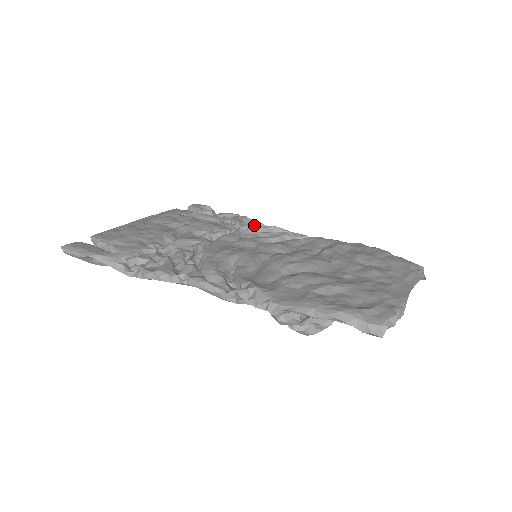
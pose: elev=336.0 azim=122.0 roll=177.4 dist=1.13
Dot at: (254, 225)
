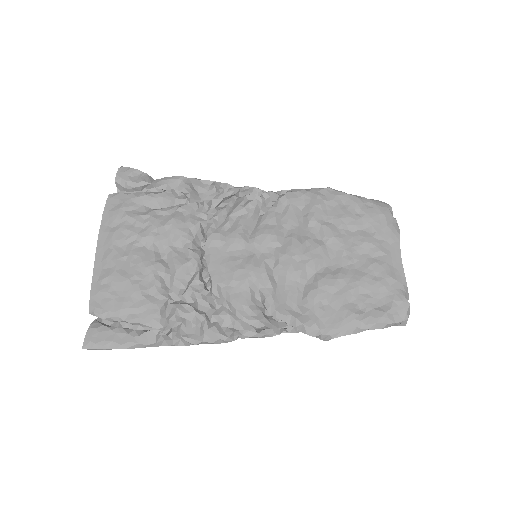
Dot at: (208, 187)
